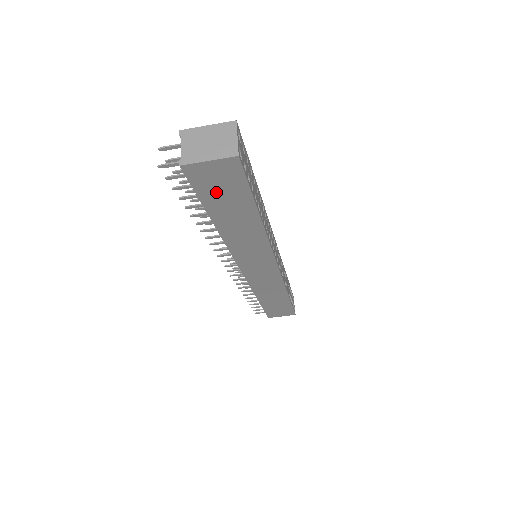
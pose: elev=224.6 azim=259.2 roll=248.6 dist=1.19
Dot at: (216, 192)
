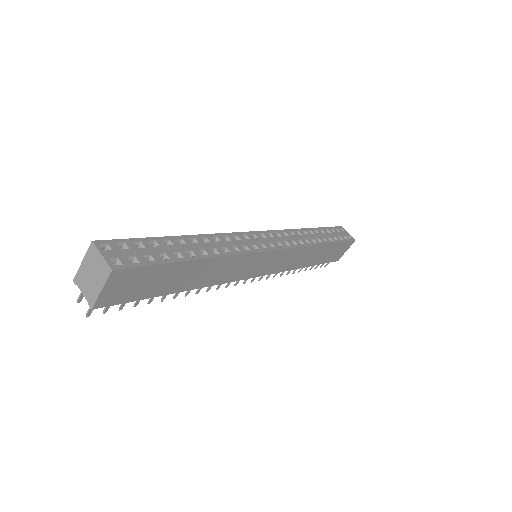
Dot at: (143, 288)
